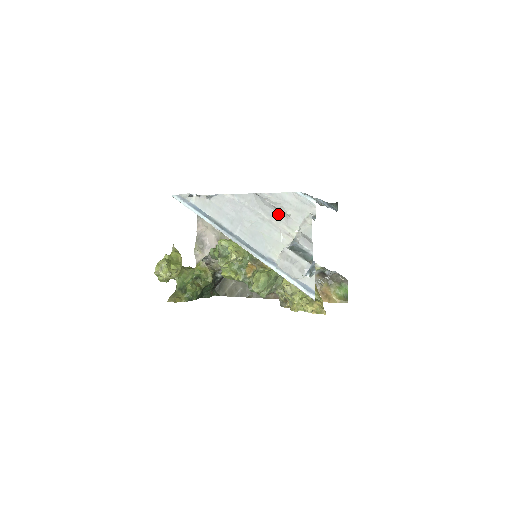
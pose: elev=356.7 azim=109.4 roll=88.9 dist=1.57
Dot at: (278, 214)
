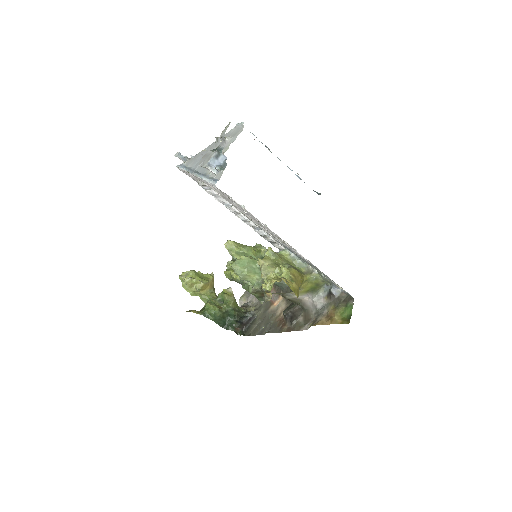
Dot at: occluded
